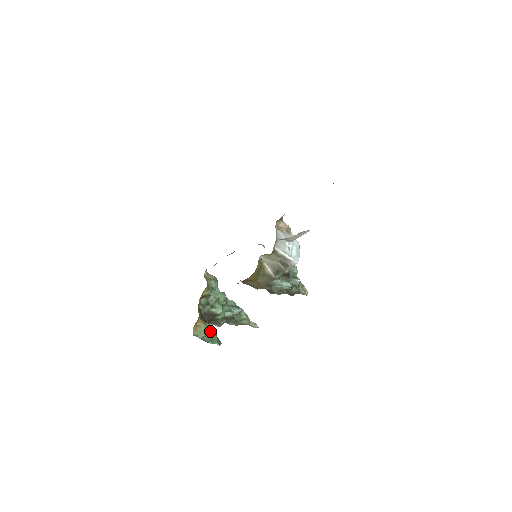
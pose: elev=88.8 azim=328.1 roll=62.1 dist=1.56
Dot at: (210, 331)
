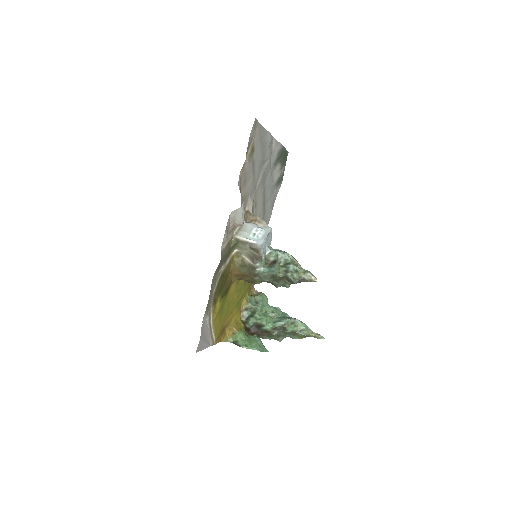
Dot at: (253, 340)
